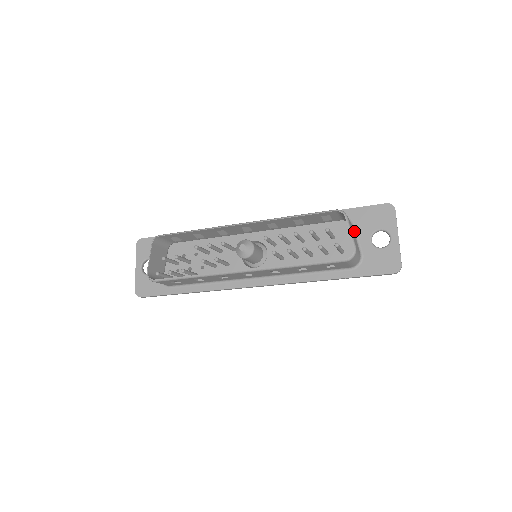
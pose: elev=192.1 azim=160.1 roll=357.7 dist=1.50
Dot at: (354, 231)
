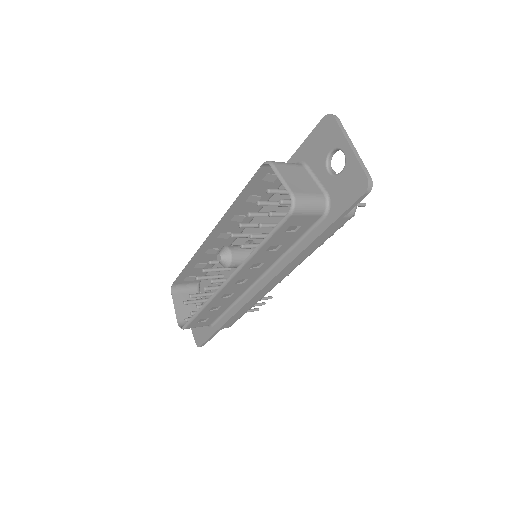
Dot at: (309, 172)
